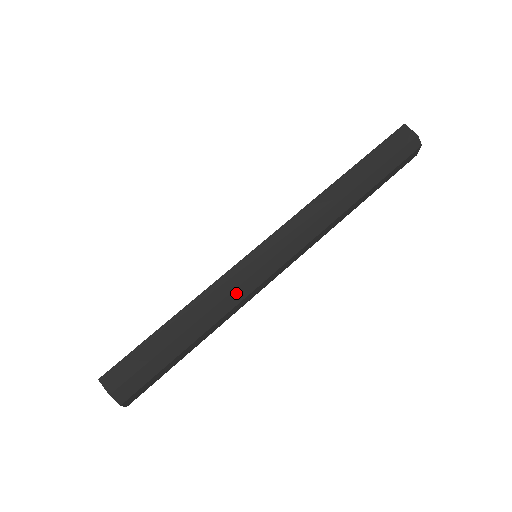
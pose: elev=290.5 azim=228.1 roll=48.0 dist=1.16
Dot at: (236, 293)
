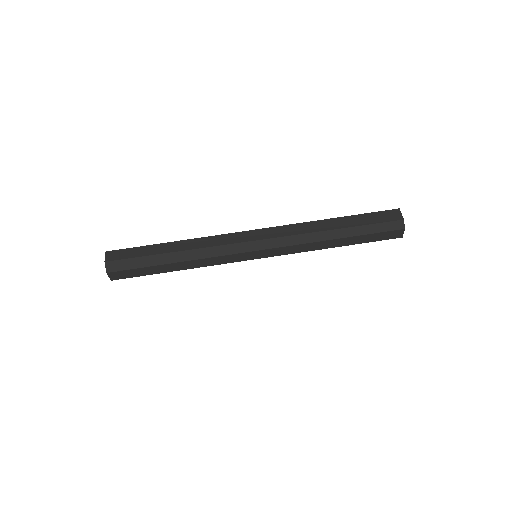
Dot at: (211, 250)
